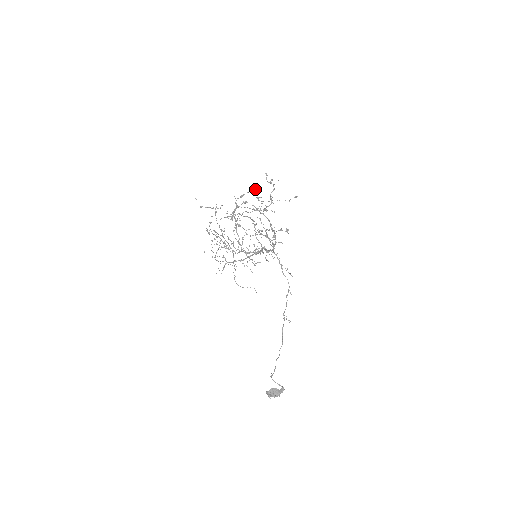
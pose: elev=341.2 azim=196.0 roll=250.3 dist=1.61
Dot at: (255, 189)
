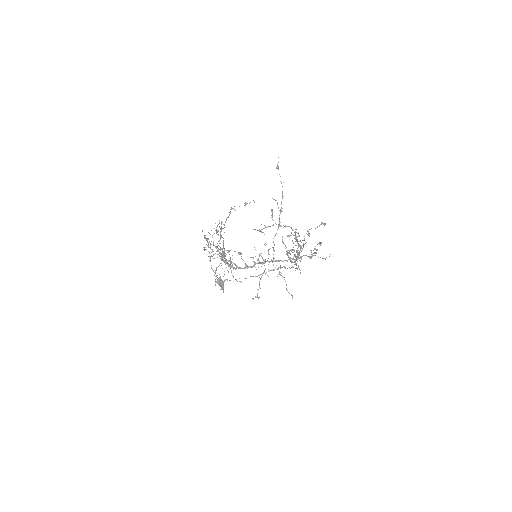
Dot at: occluded
